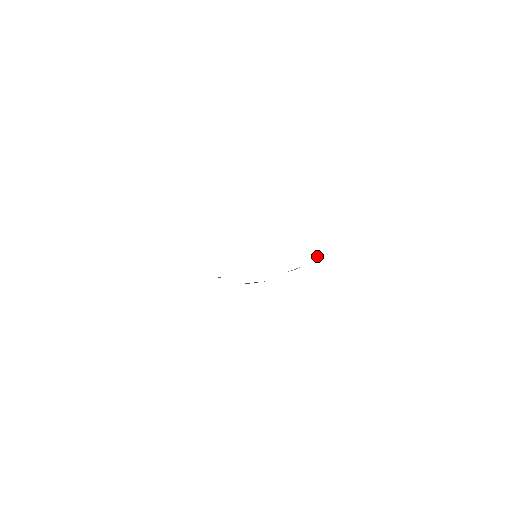
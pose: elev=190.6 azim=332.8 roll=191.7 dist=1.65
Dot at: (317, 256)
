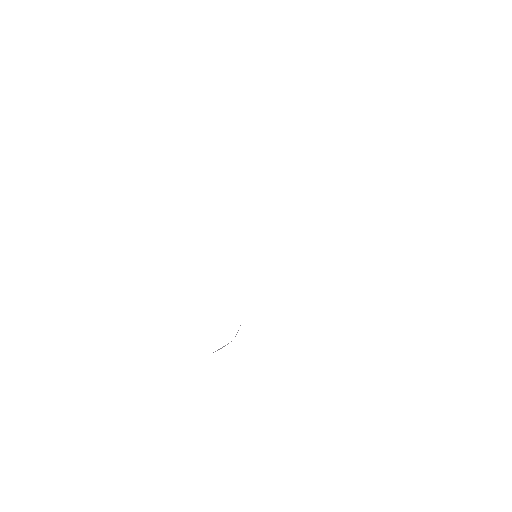
Dot at: occluded
